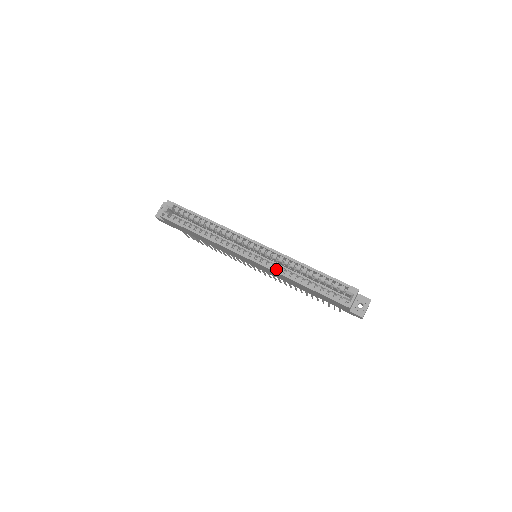
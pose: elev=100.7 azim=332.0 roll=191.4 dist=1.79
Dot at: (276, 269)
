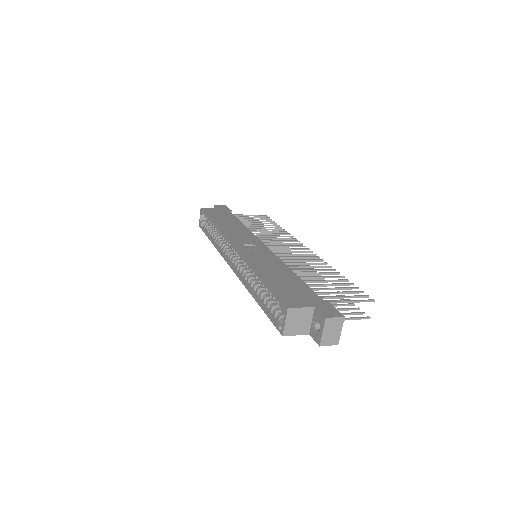
Dot at: (244, 278)
